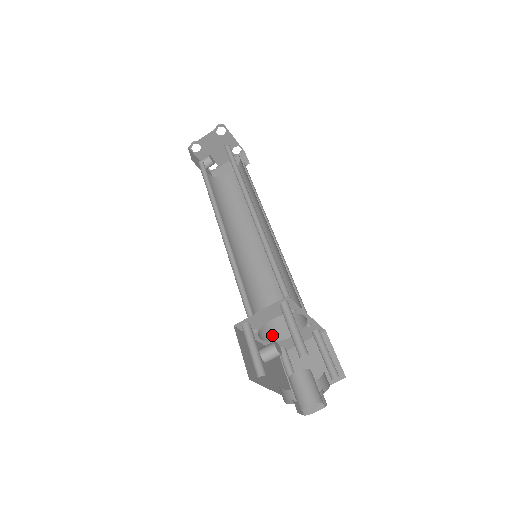
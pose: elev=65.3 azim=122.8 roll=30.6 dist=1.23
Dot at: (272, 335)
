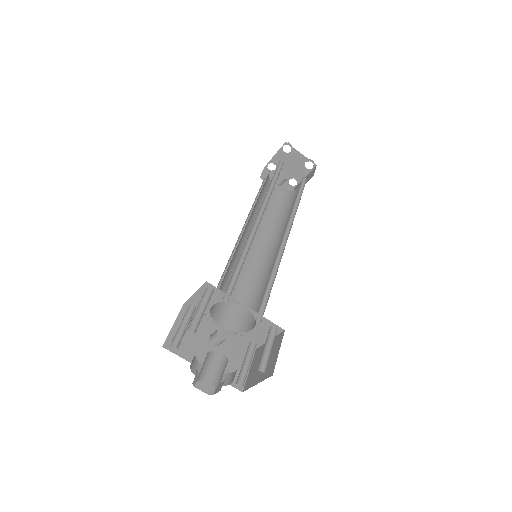
Dot at: (239, 326)
